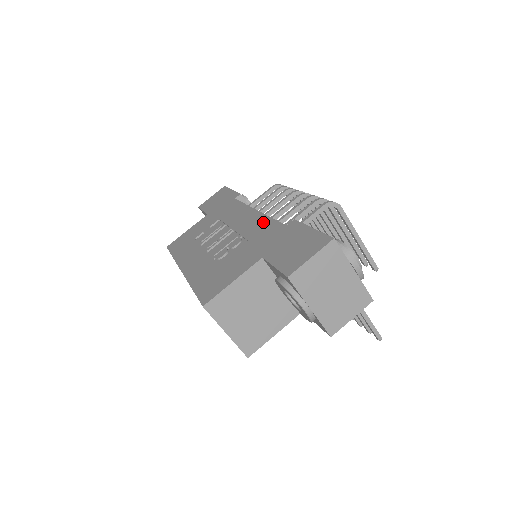
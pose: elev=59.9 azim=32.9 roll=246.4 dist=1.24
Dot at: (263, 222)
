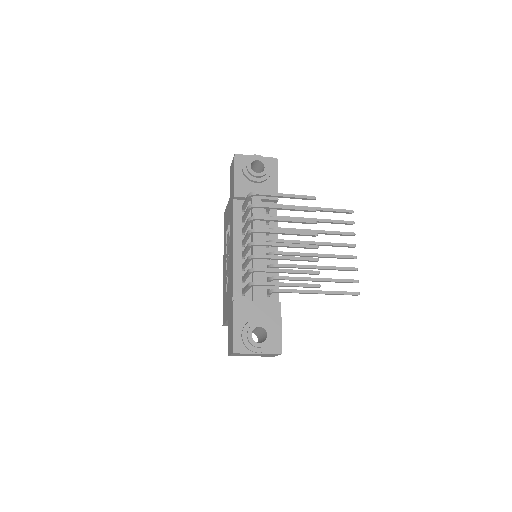
Dot at: (231, 276)
